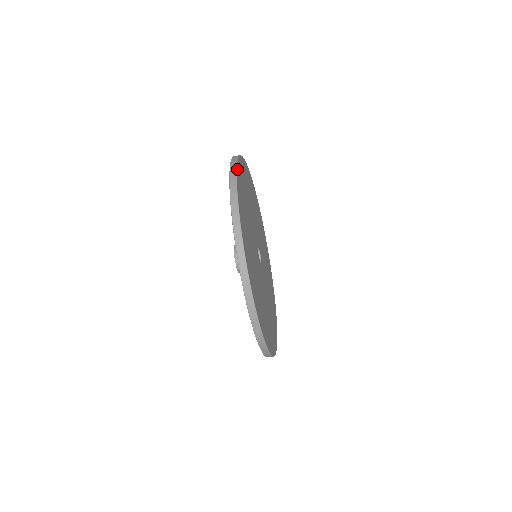
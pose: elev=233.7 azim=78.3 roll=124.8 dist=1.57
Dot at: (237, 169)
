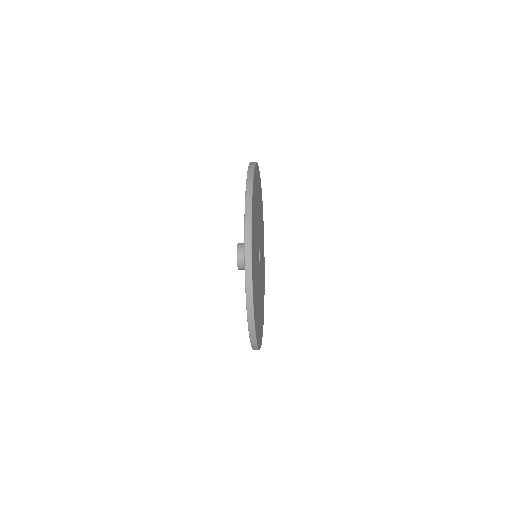
Dot at: (252, 272)
